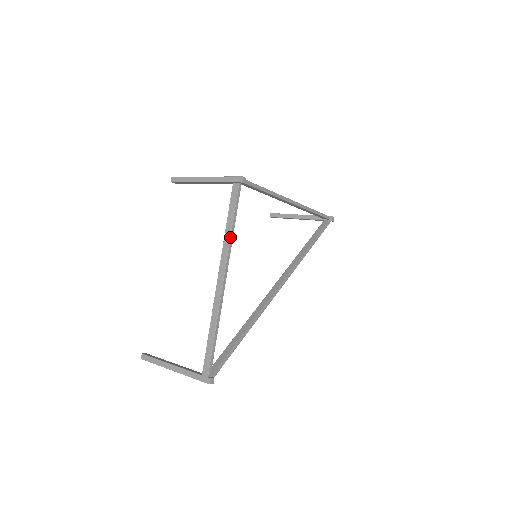
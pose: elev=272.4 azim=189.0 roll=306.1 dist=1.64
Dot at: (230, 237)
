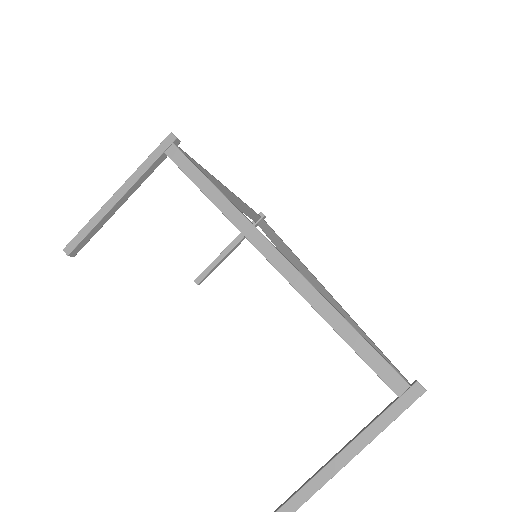
Dot at: (228, 201)
